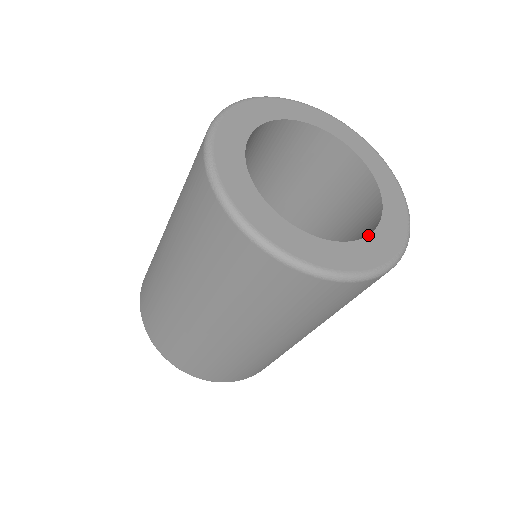
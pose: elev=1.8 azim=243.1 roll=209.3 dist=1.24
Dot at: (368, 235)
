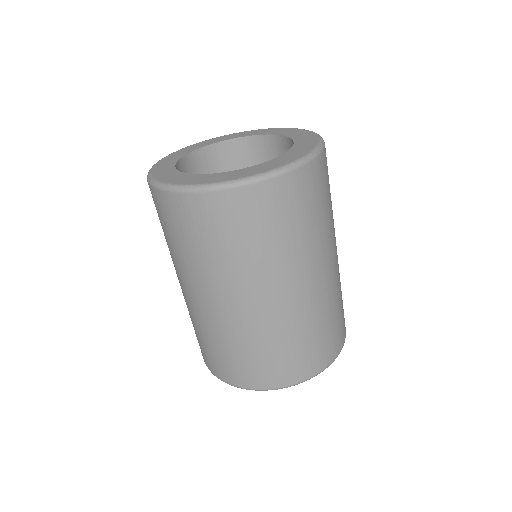
Dot at: (240, 169)
